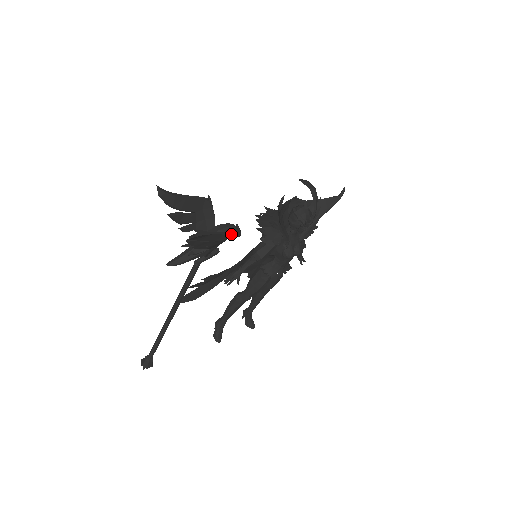
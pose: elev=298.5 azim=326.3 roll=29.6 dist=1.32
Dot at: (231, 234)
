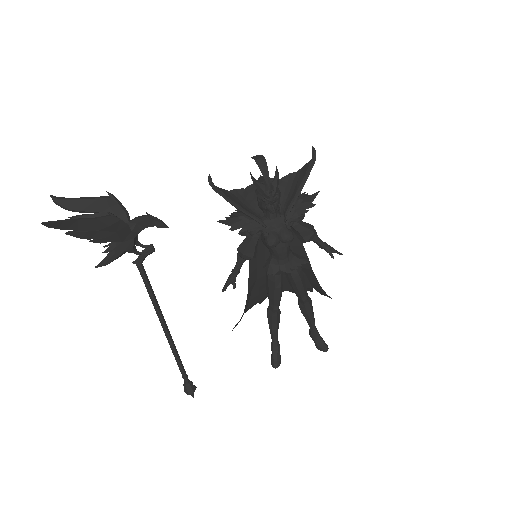
Dot at: (112, 219)
